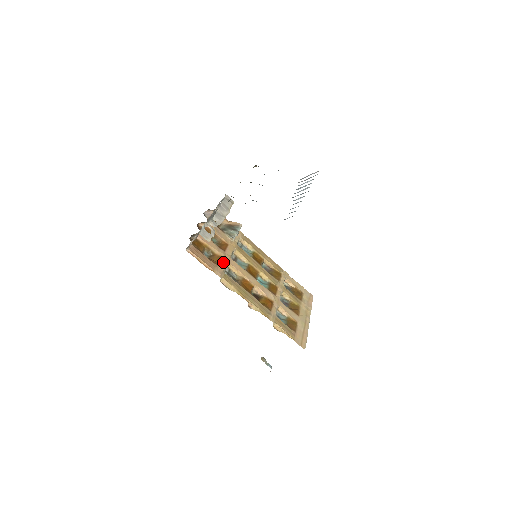
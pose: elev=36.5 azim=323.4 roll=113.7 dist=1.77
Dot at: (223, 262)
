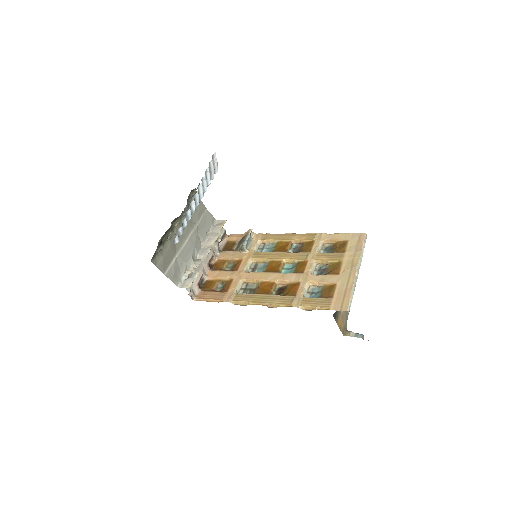
Dot at: (235, 283)
